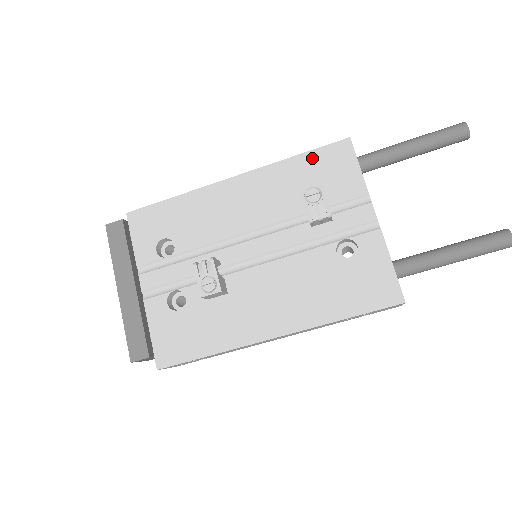
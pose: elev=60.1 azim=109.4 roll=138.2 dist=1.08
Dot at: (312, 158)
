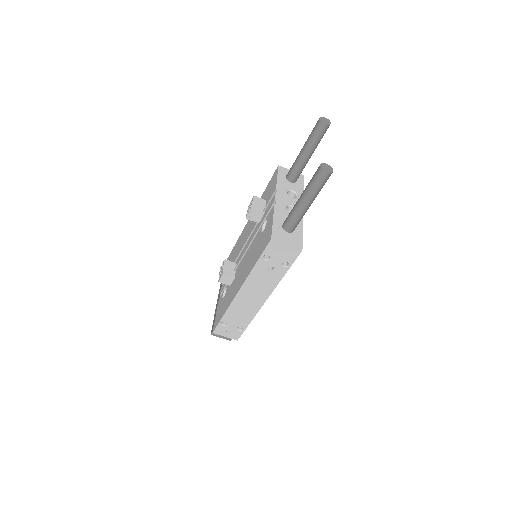
Dot at: (267, 187)
